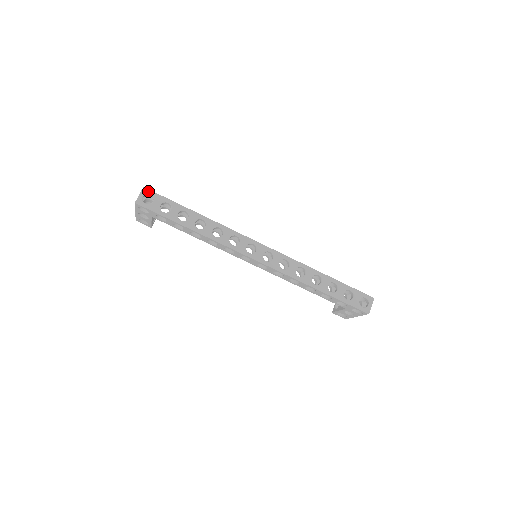
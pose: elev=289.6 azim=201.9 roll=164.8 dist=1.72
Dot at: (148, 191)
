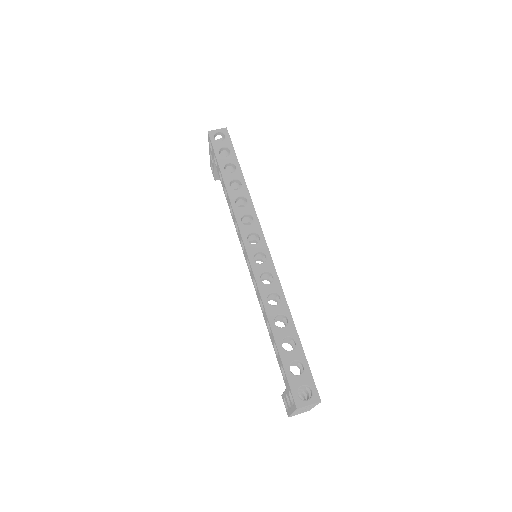
Dot at: (226, 132)
